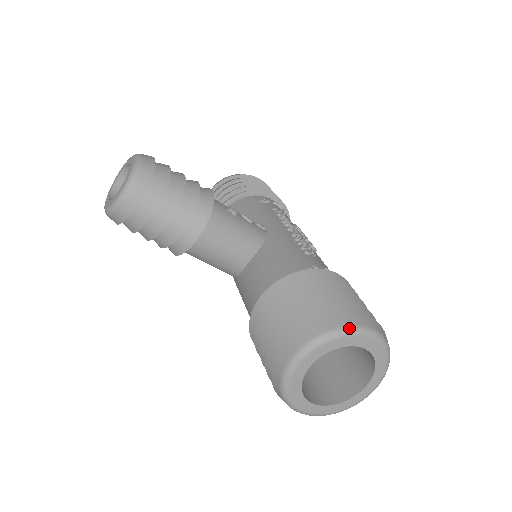
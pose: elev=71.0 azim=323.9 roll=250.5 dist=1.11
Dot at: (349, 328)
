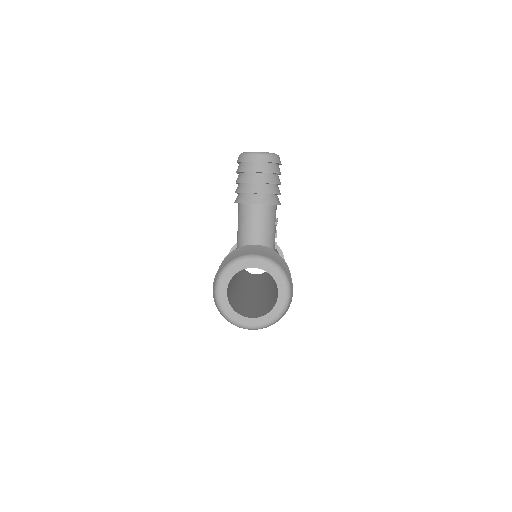
Dot at: (286, 274)
